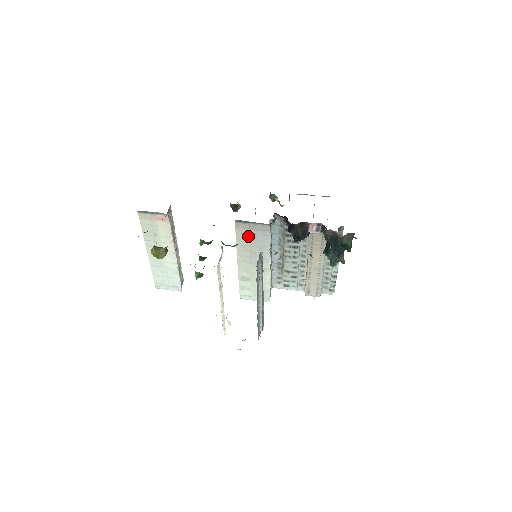
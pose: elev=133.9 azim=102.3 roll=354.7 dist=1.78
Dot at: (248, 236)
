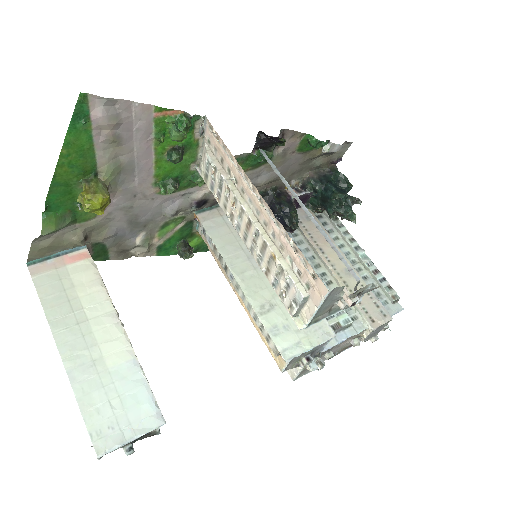
Dot at: (226, 227)
